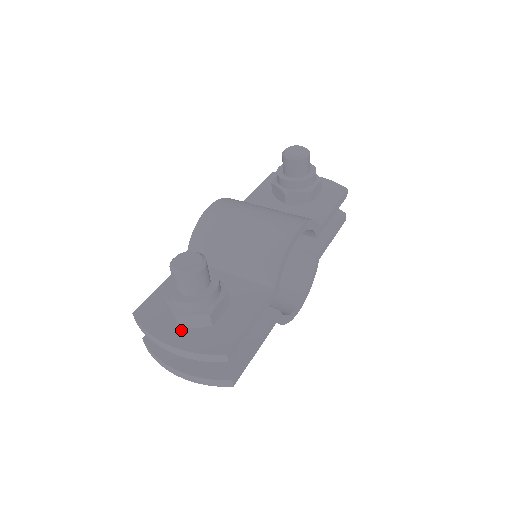
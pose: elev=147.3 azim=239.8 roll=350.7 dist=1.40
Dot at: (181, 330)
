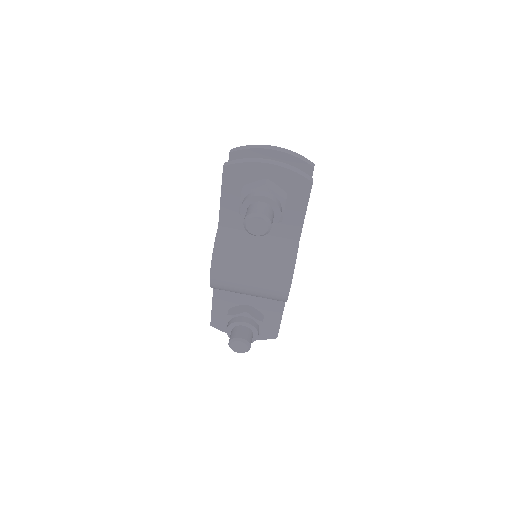
Dot at: occluded
